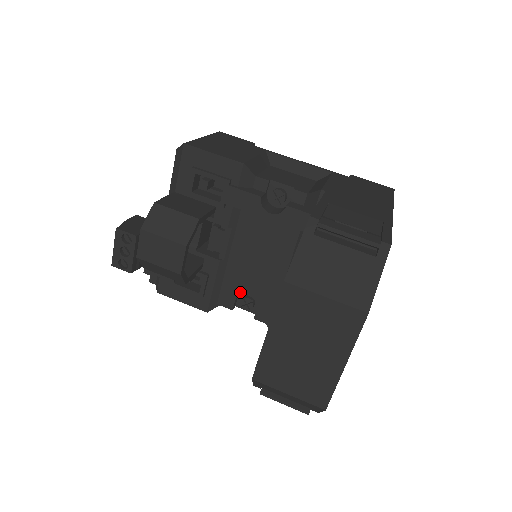
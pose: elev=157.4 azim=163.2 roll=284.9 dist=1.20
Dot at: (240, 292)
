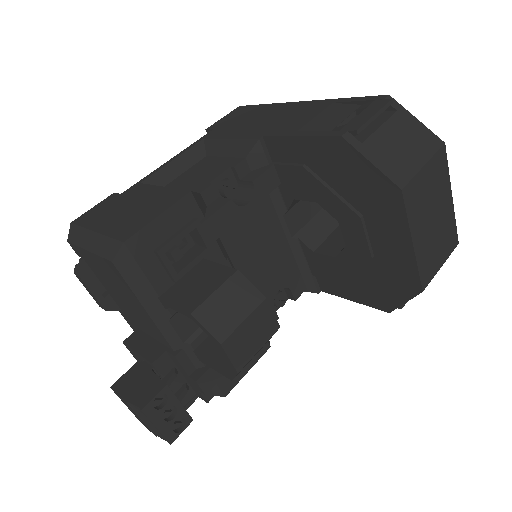
Dot at: (272, 298)
